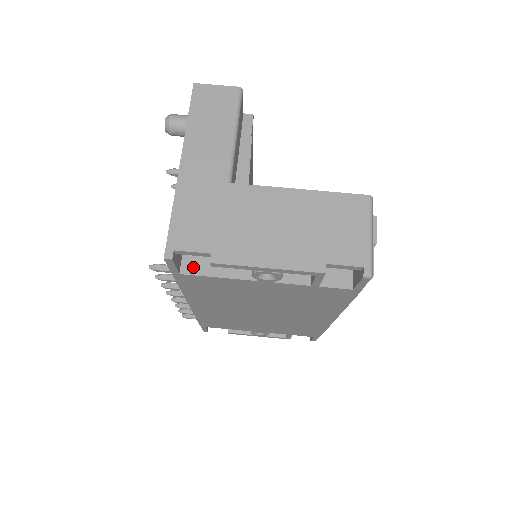
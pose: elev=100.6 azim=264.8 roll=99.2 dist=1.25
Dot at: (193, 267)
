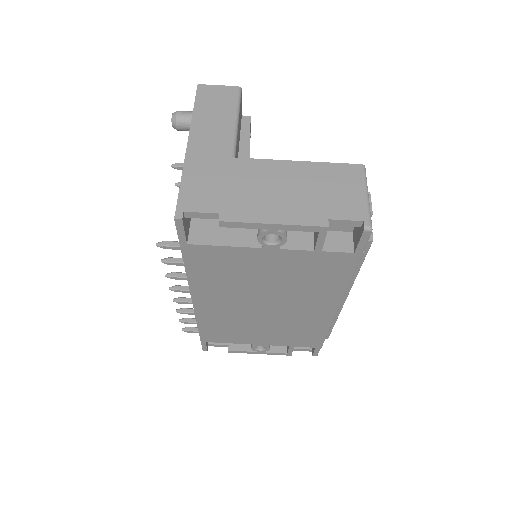
Dot at: (200, 238)
